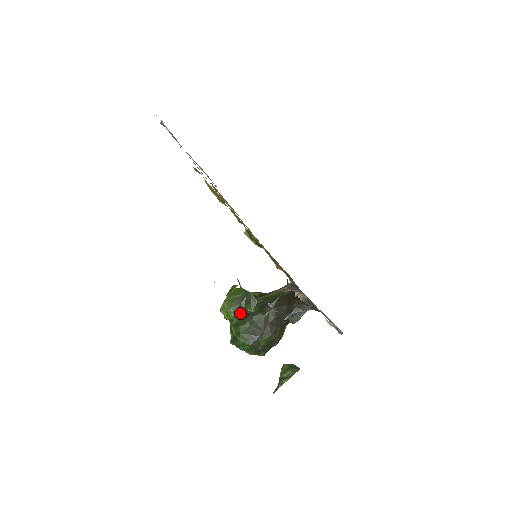
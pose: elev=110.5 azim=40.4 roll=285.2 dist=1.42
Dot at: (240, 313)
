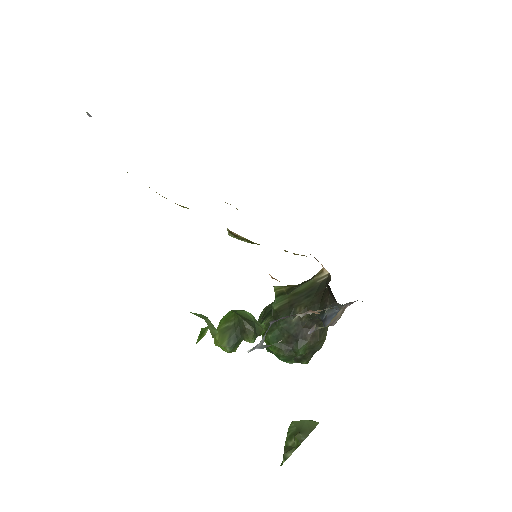
Dot at: (267, 317)
